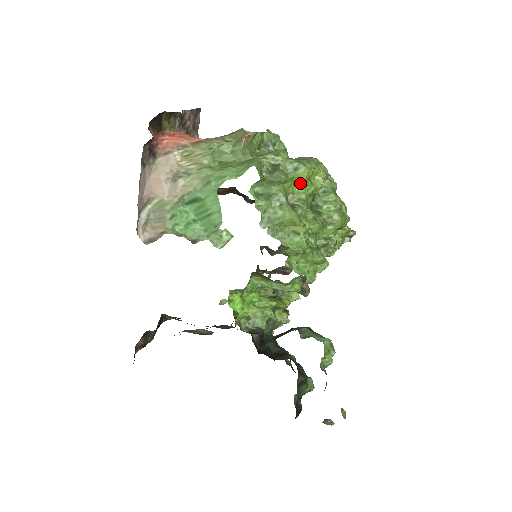
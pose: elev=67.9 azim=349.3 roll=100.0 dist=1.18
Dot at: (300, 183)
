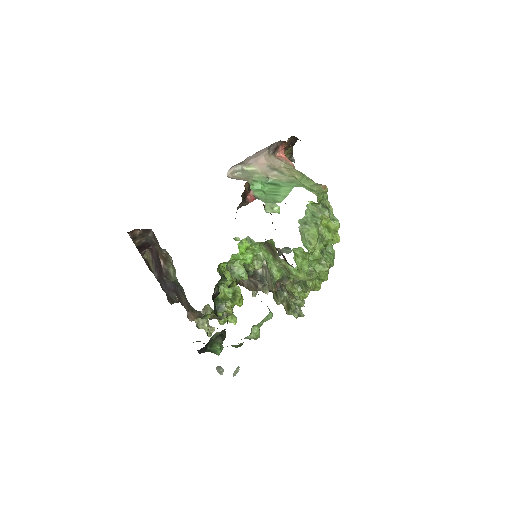
Dot at: (330, 227)
